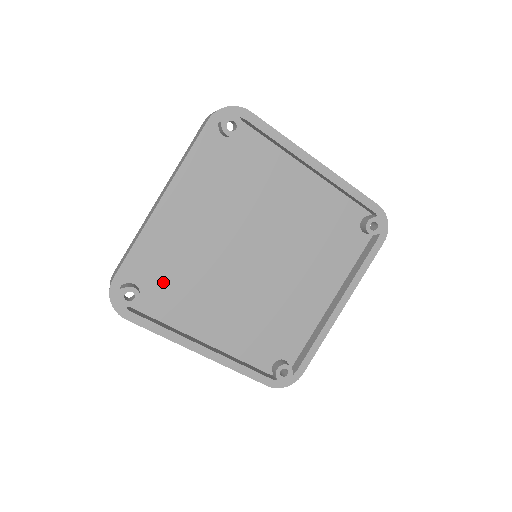
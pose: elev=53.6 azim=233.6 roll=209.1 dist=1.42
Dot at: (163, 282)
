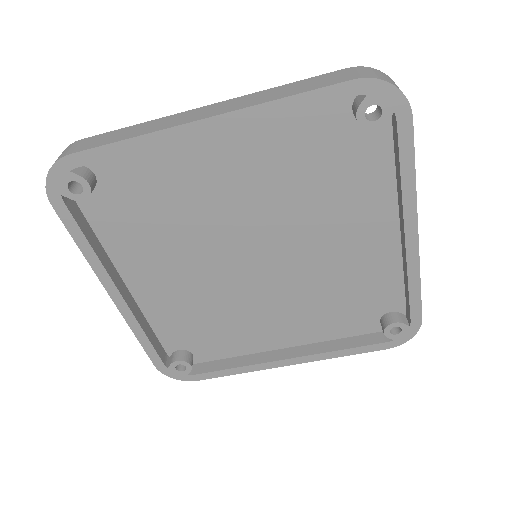
Dot at: (198, 334)
